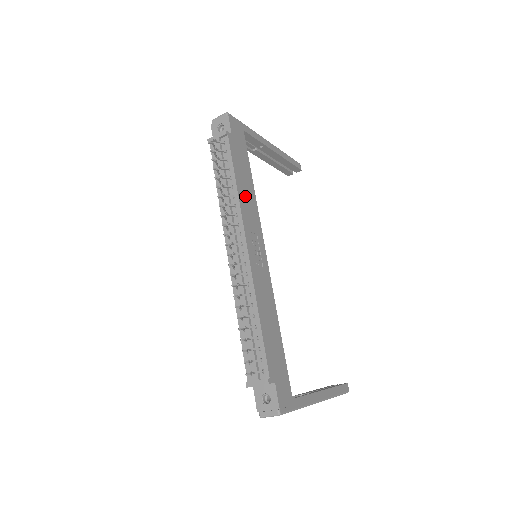
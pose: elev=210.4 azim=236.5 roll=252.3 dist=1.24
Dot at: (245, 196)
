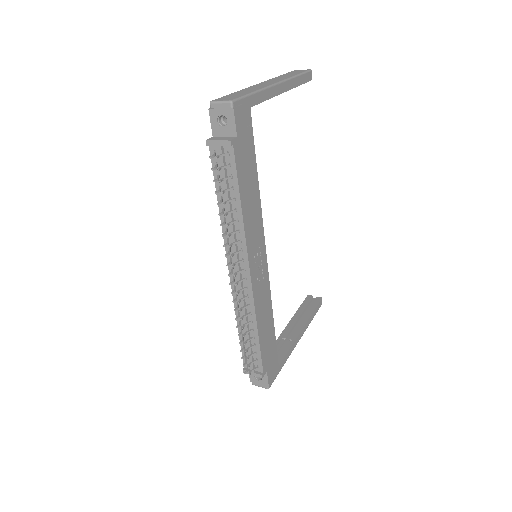
Dot at: (250, 212)
